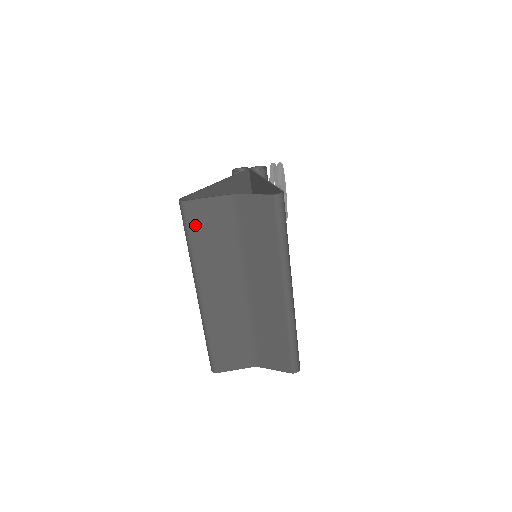
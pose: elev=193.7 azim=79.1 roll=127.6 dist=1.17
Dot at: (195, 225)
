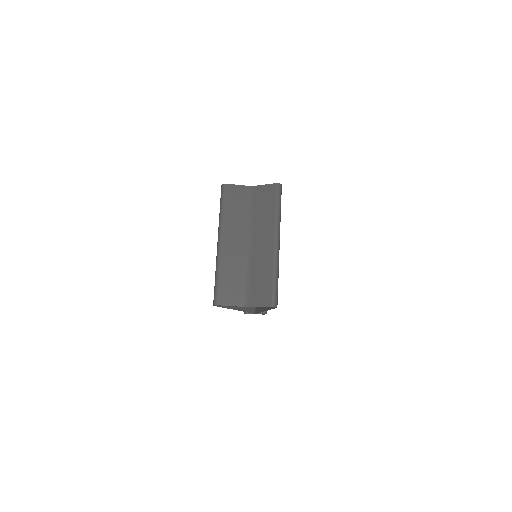
Dot at: (228, 198)
